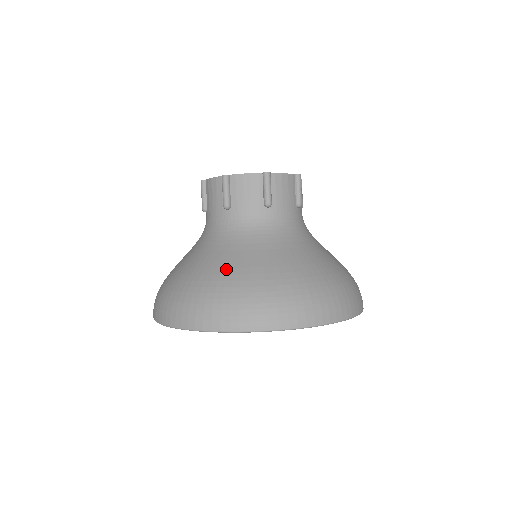
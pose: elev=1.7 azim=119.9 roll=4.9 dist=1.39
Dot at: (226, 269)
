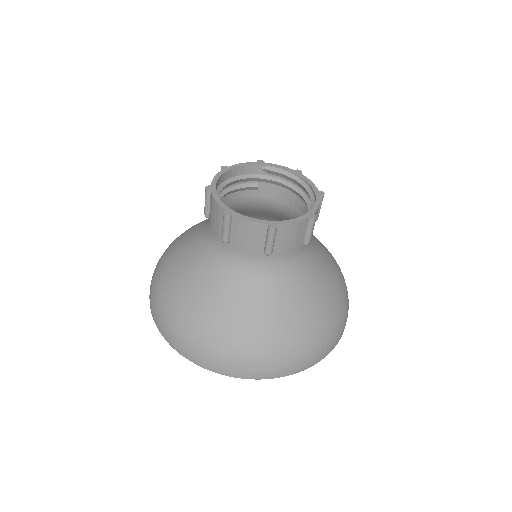
Dot at: (282, 323)
